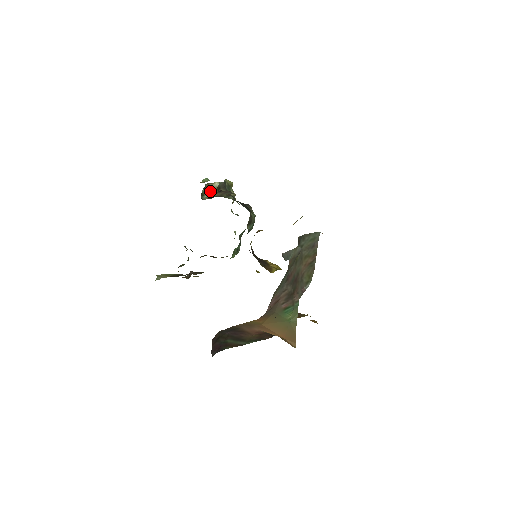
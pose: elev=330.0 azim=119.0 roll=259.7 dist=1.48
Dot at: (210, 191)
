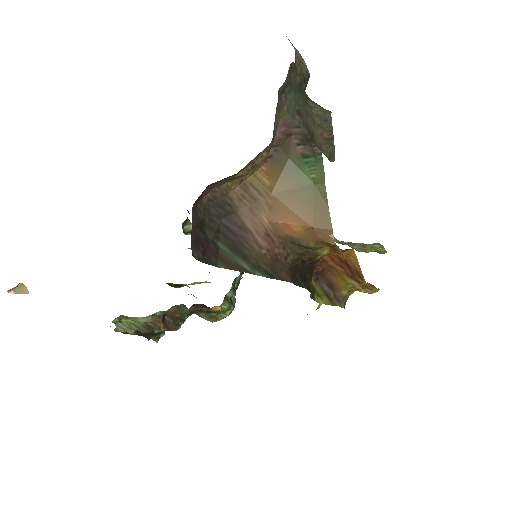
Dot at: occluded
